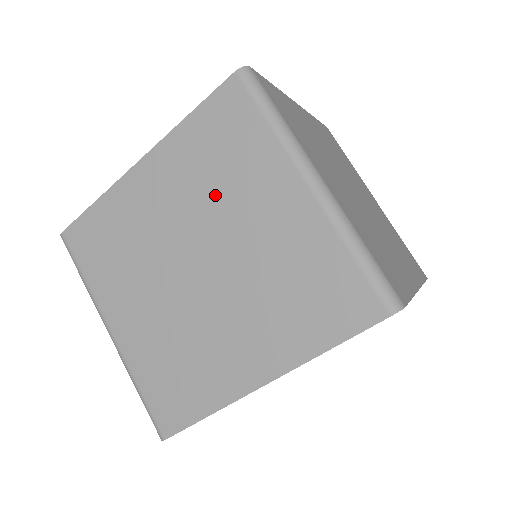
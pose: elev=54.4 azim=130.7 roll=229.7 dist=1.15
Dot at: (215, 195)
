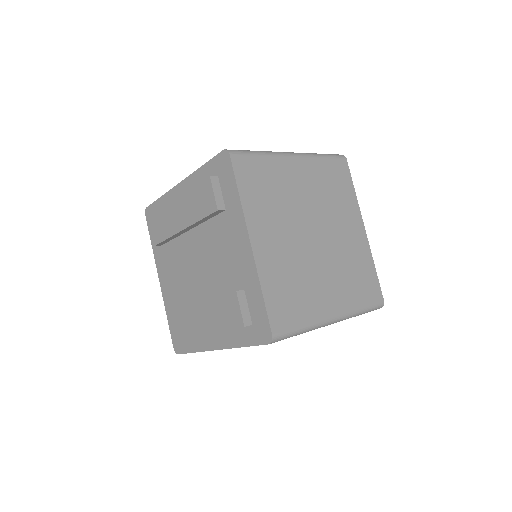
Dot at: occluded
